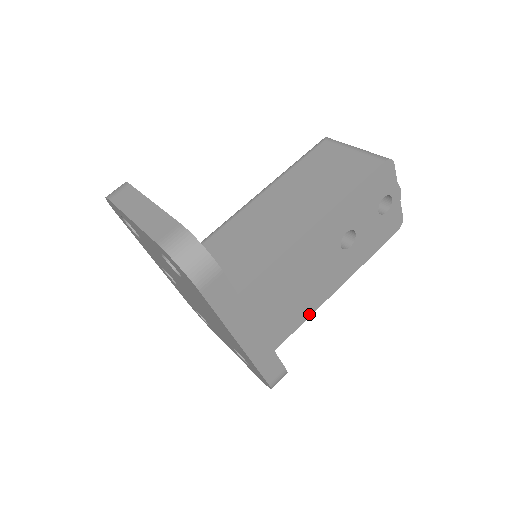
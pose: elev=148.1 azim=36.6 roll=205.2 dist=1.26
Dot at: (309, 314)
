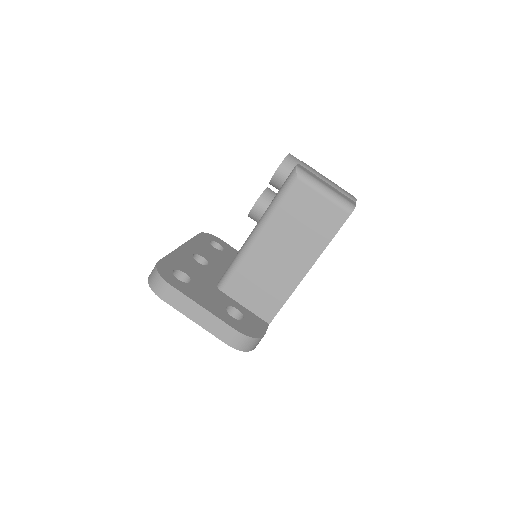
Dot at: occluded
